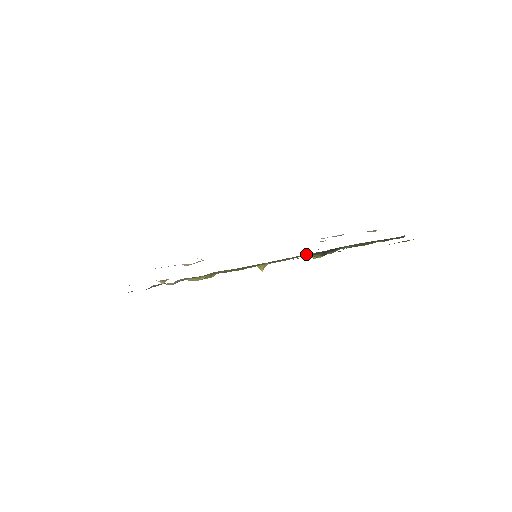
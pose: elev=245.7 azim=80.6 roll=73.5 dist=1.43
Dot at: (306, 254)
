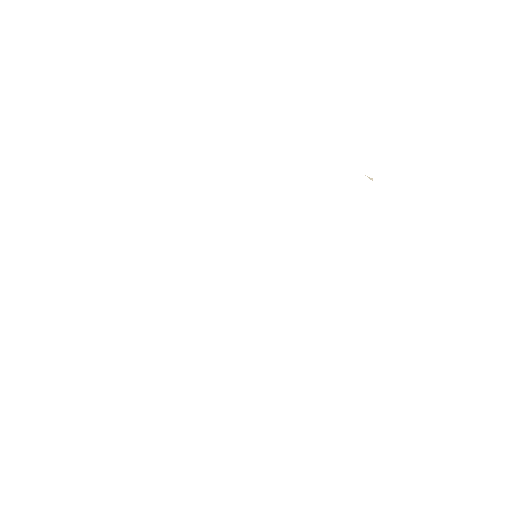
Dot at: occluded
